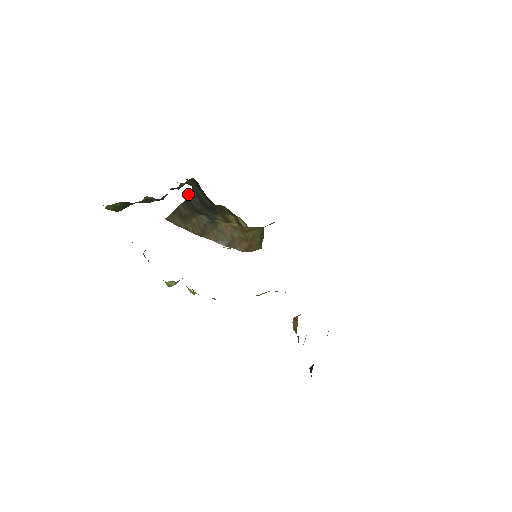
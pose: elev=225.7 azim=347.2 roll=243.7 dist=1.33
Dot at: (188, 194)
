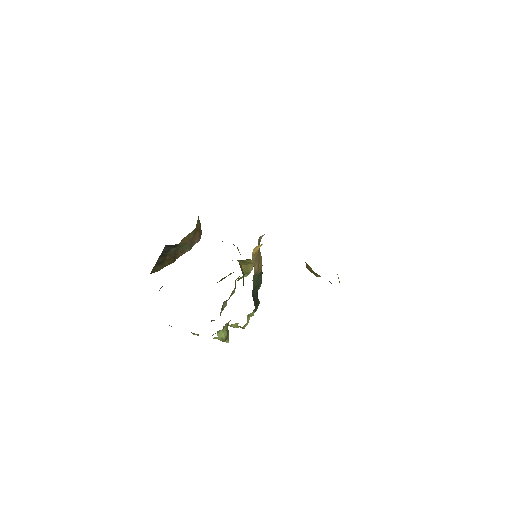
Dot at: (163, 250)
